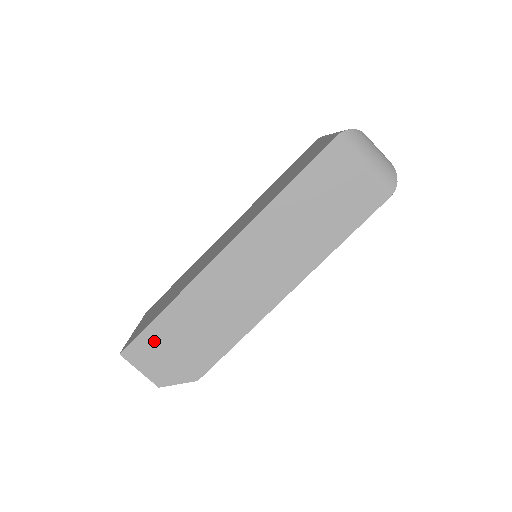
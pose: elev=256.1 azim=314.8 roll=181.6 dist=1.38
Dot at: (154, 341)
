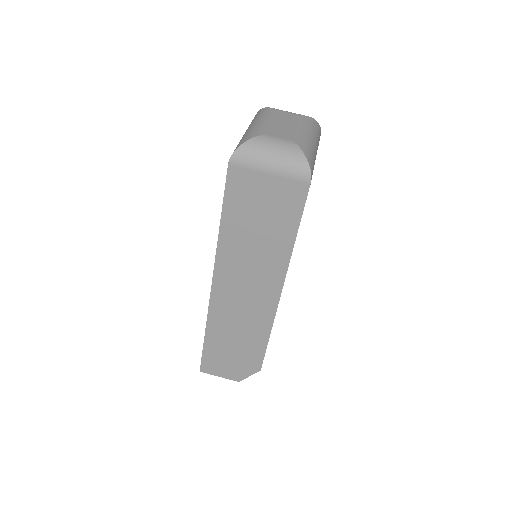
Dot at: (214, 357)
